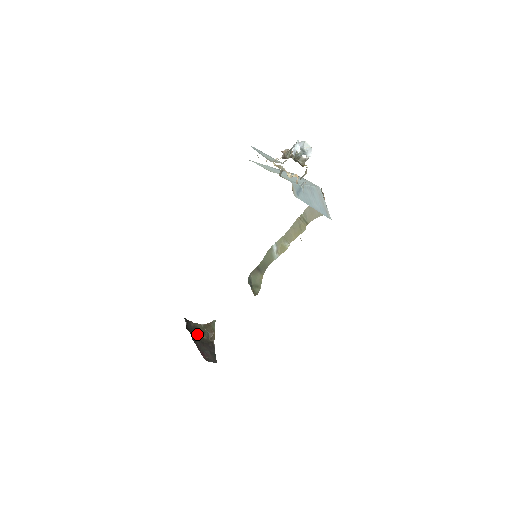
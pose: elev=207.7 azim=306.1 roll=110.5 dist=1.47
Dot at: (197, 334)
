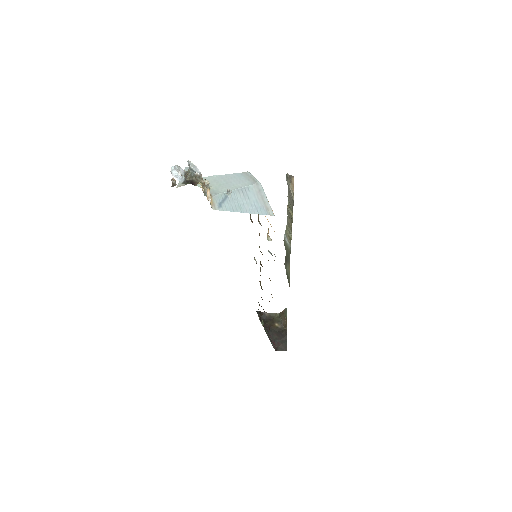
Dot at: (271, 324)
